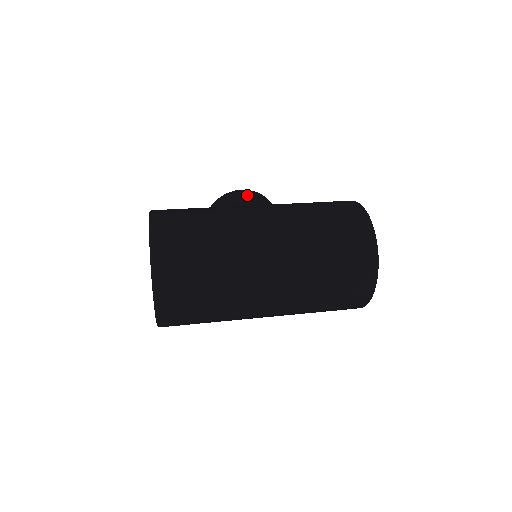
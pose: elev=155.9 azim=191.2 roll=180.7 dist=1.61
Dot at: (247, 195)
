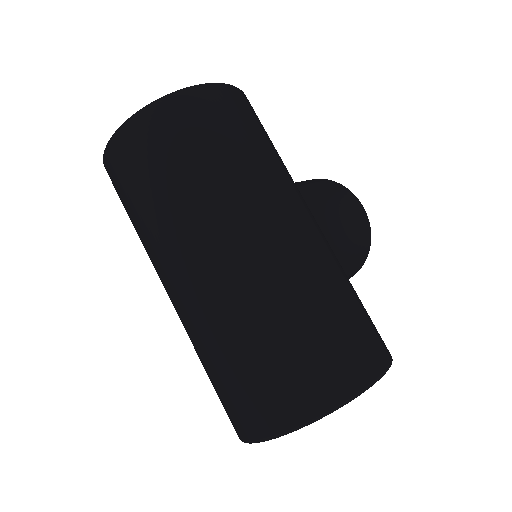
Dot at: (350, 212)
